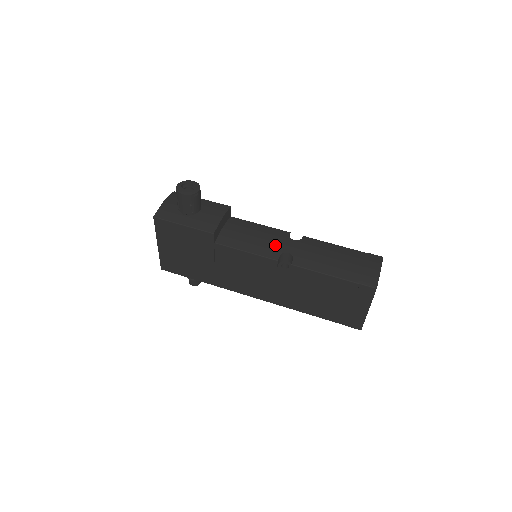
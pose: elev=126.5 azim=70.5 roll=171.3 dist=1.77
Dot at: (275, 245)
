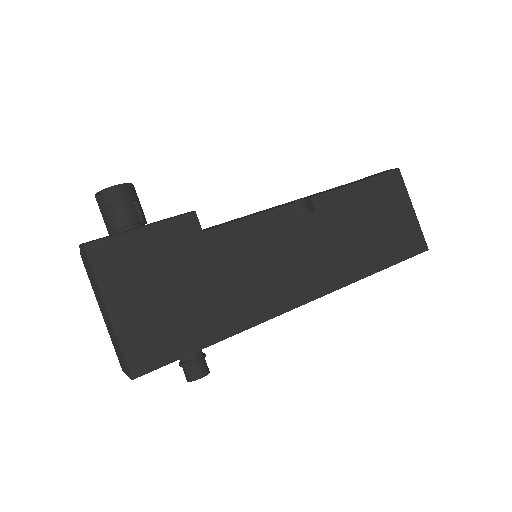
Dot at: occluded
